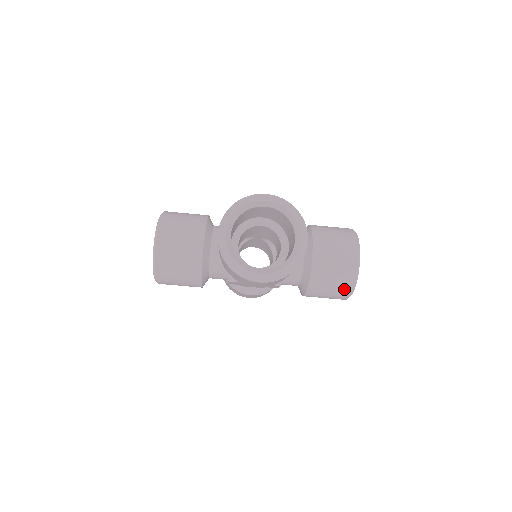
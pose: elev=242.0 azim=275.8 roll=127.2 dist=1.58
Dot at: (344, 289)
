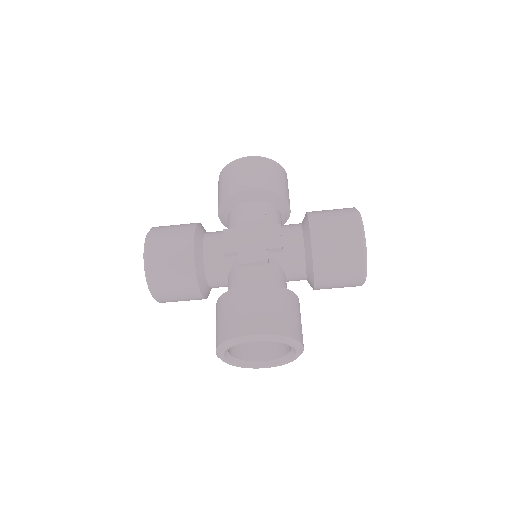
Dot at: occluded
